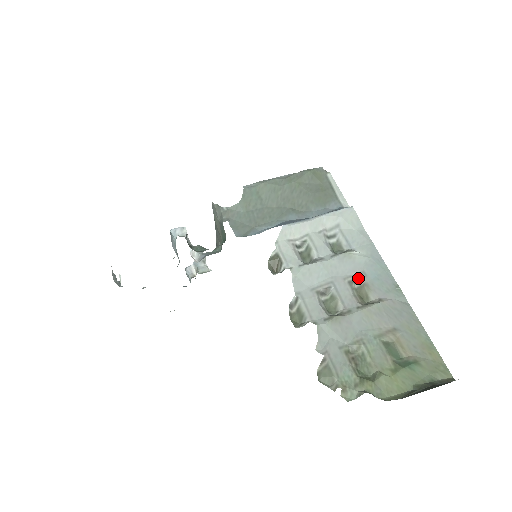
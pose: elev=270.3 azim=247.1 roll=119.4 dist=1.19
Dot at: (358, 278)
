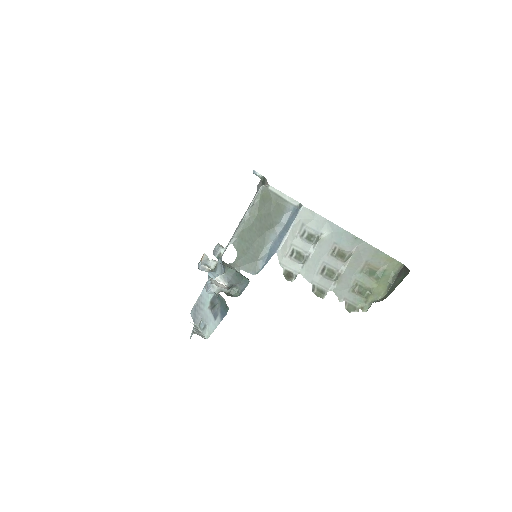
Dot at: (334, 248)
